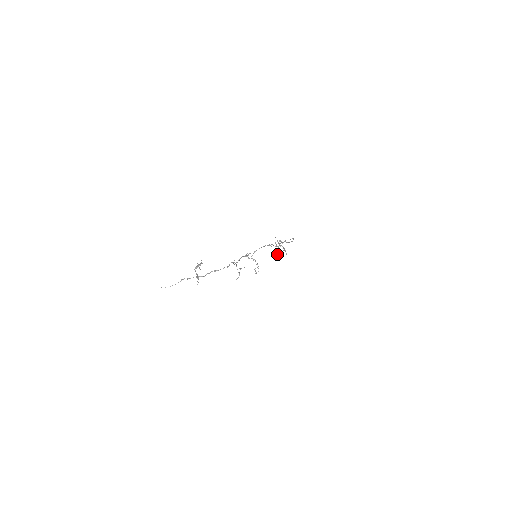
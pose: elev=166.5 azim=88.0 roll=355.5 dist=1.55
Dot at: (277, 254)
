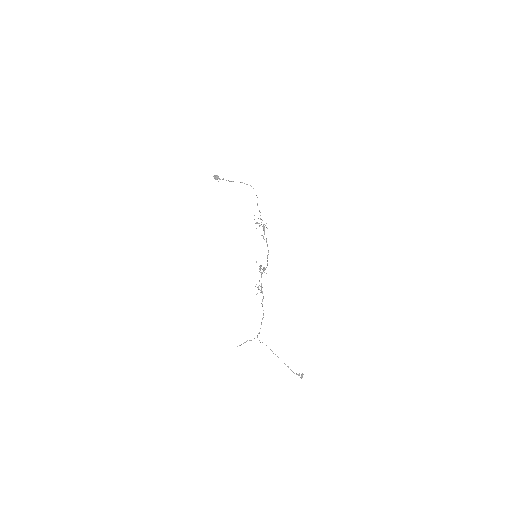
Dot at: (218, 177)
